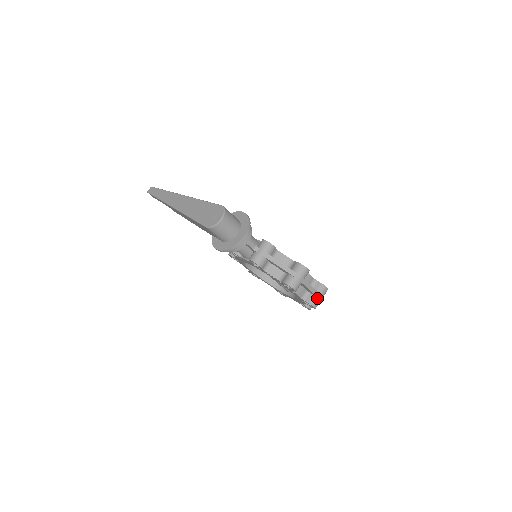
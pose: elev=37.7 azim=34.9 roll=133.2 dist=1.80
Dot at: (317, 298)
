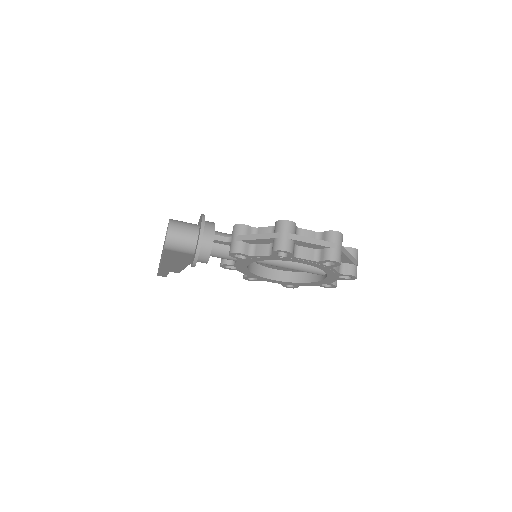
Dot at: (331, 249)
